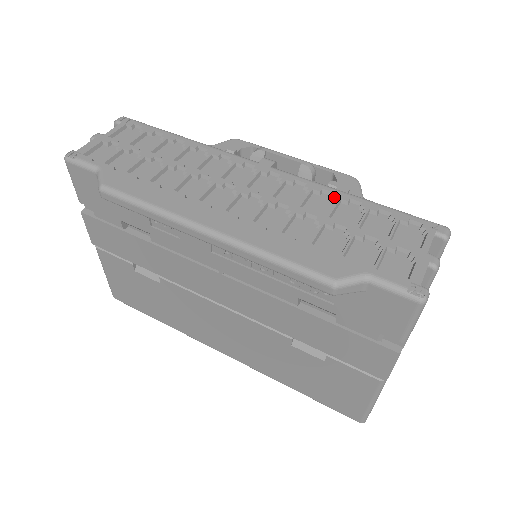
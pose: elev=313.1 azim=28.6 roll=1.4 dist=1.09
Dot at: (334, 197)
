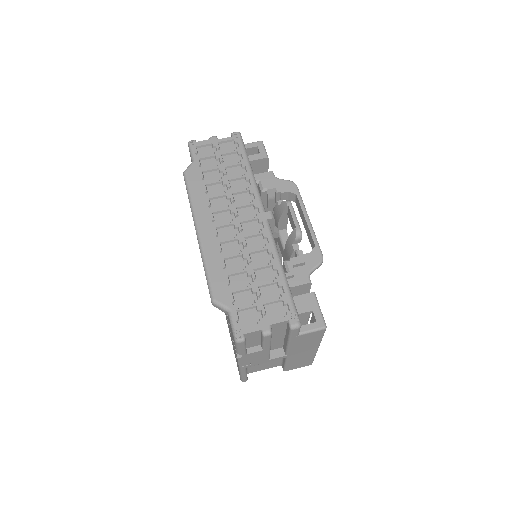
Dot at: (271, 261)
